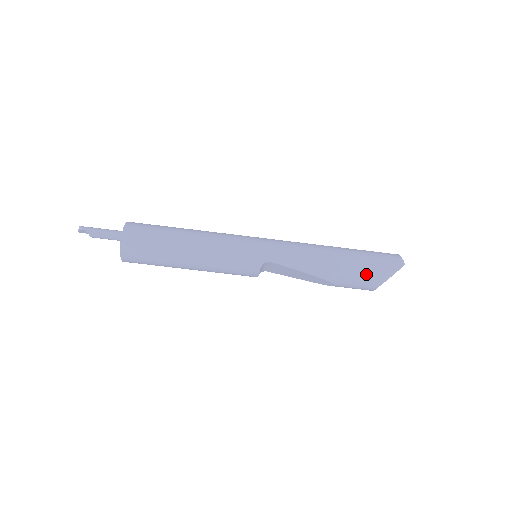
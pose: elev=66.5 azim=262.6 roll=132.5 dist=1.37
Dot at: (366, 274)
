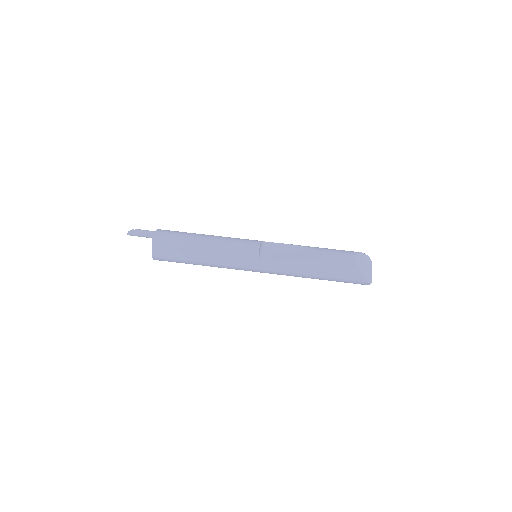
Dot at: (342, 250)
